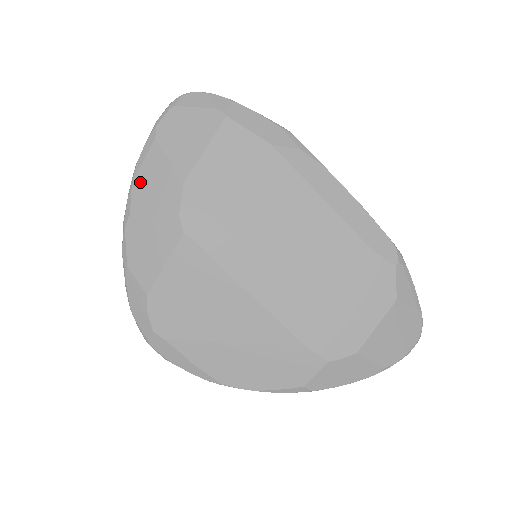
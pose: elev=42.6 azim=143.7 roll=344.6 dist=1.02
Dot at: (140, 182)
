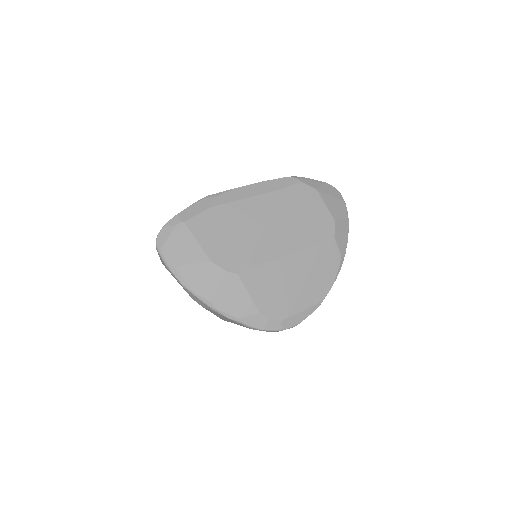
Dot at: (195, 287)
